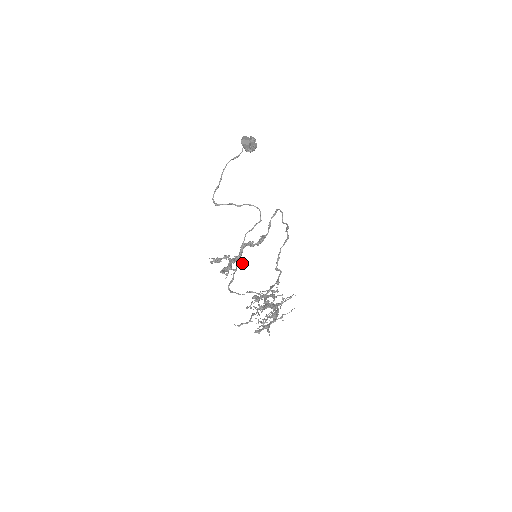
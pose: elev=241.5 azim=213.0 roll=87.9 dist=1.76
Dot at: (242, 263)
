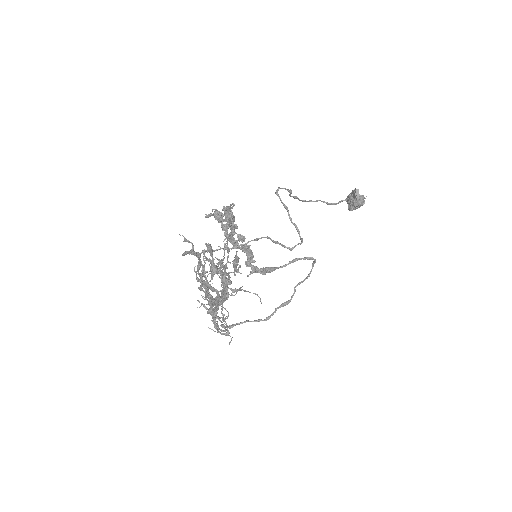
Dot at: (241, 239)
